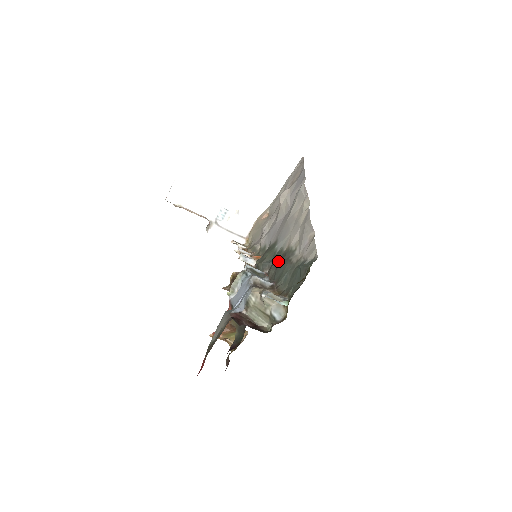
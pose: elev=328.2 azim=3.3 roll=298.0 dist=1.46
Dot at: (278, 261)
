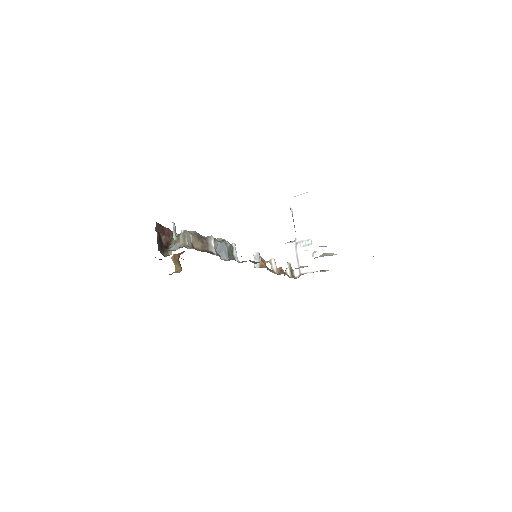
Dot at: occluded
